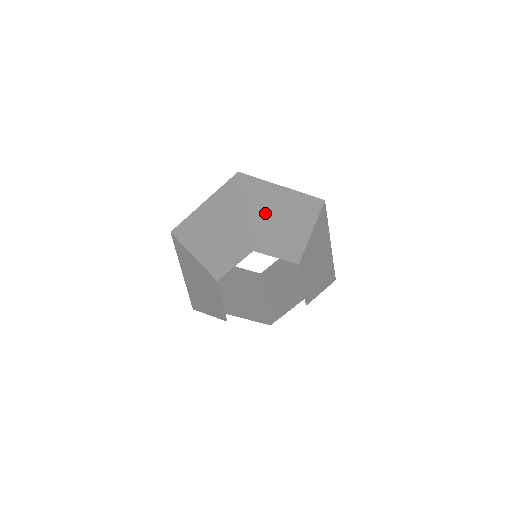
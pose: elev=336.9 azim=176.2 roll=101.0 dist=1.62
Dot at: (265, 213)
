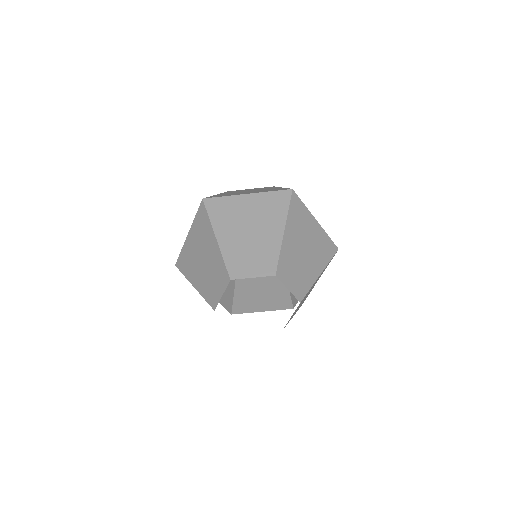
Dot at: (235, 233)
